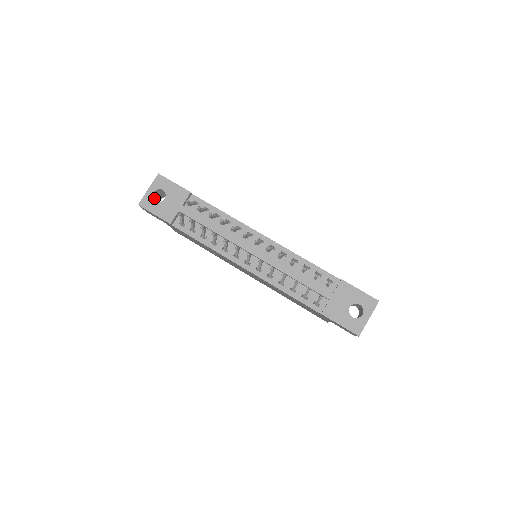
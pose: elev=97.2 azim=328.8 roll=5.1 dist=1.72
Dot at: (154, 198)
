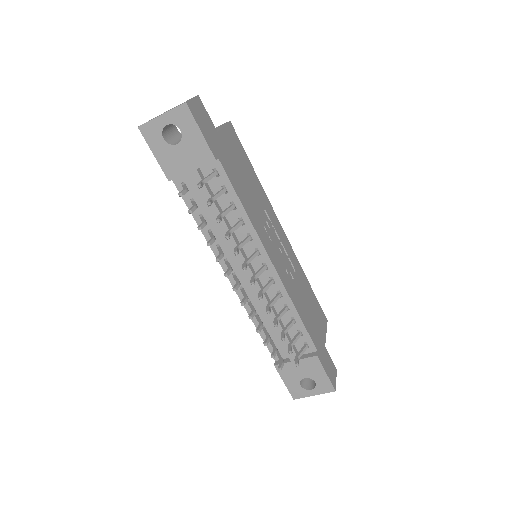
Dot at: (165, 127)
